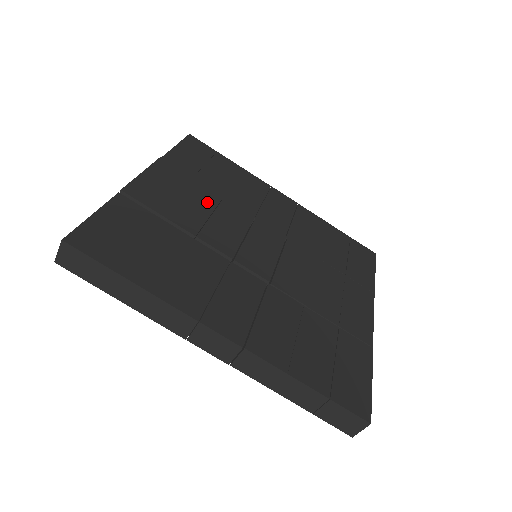
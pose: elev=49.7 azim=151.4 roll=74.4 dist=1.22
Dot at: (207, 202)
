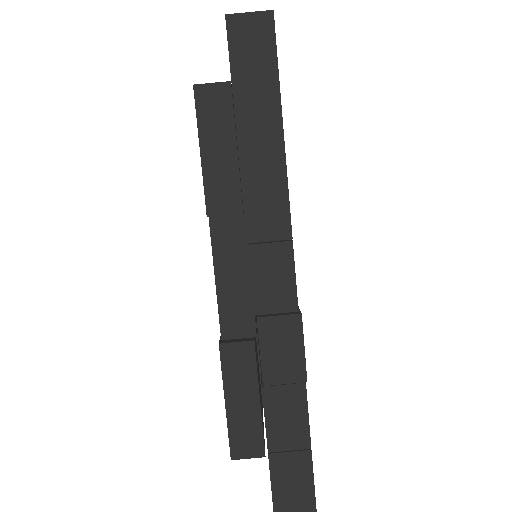
Dot at: occluded
